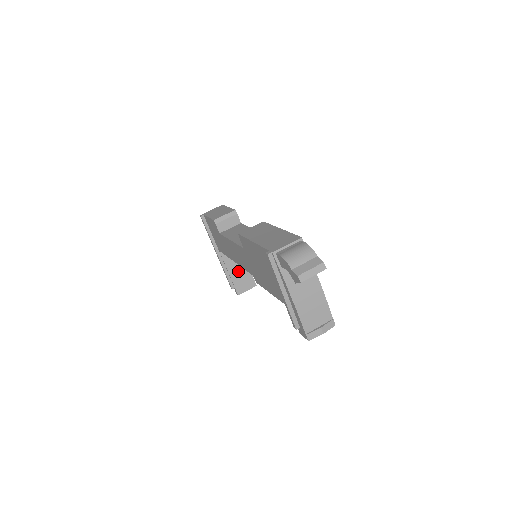
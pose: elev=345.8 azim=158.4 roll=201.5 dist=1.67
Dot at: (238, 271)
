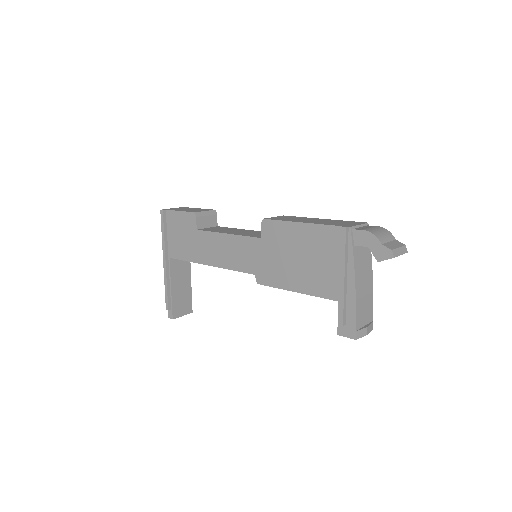
Dot at: (180, 289)
